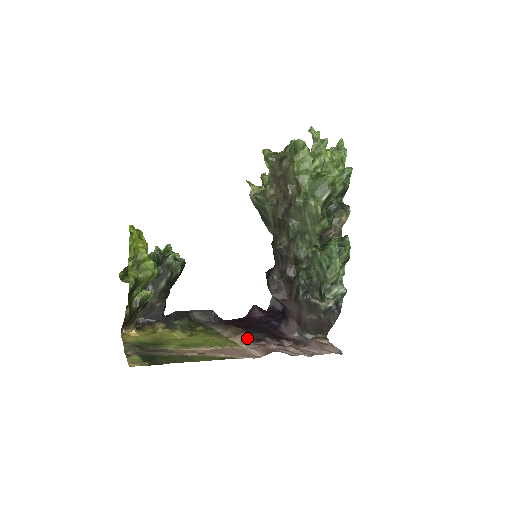
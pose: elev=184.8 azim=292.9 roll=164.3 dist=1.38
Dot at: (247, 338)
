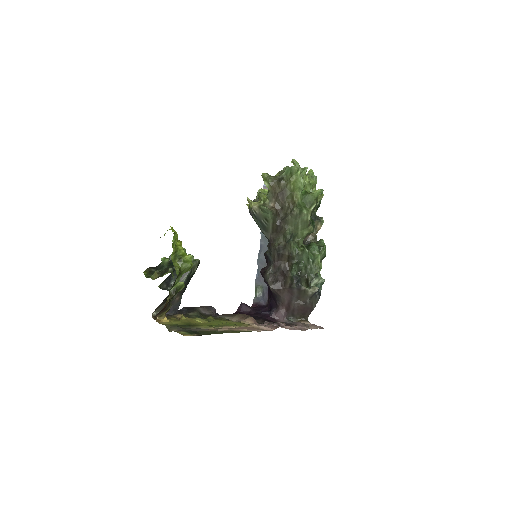
Dot at: (255, 320)
